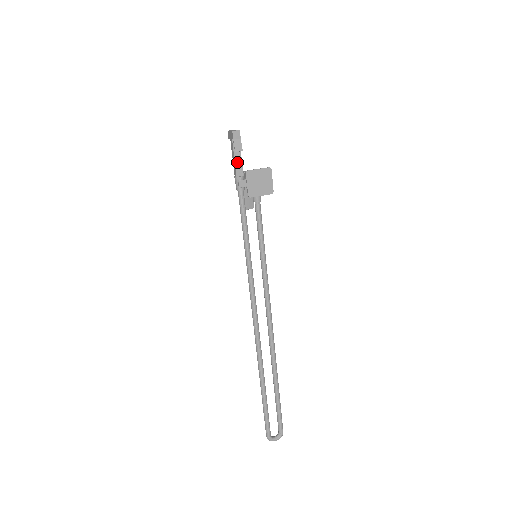
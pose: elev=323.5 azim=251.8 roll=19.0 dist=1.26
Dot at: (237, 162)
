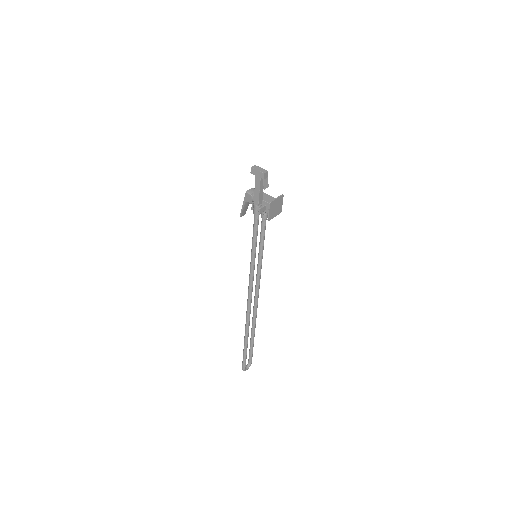
Dot at: (260, 194)
